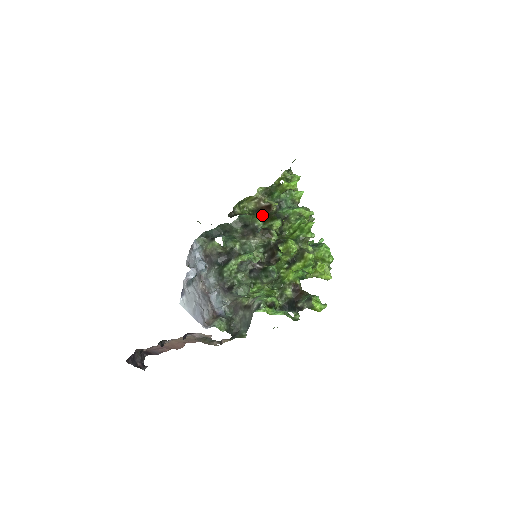
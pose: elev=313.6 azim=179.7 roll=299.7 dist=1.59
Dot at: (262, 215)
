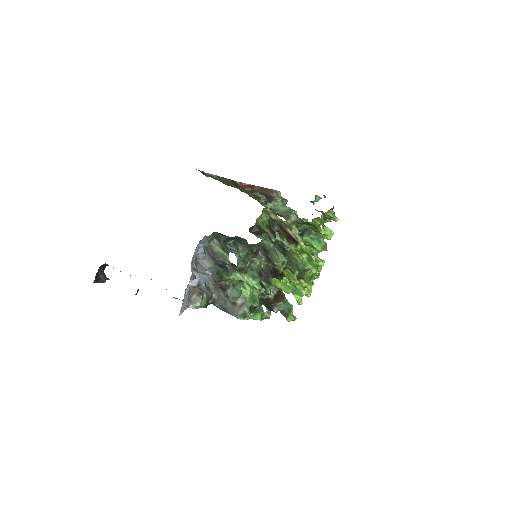
Dot at: (281, 230)
